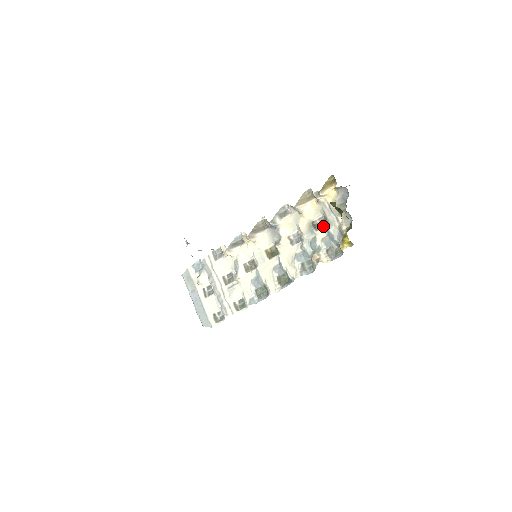
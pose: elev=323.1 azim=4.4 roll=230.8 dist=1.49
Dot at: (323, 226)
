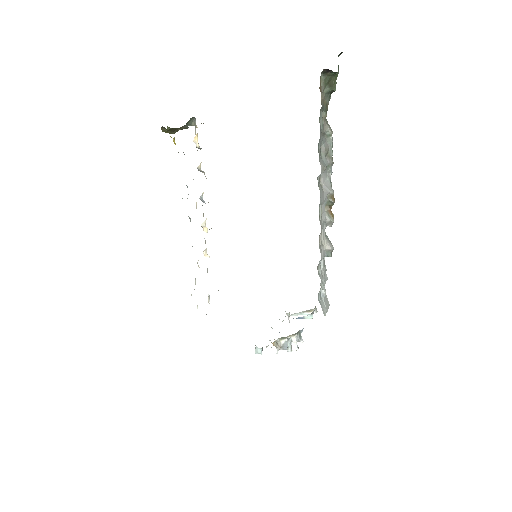
Dot at: occluded
